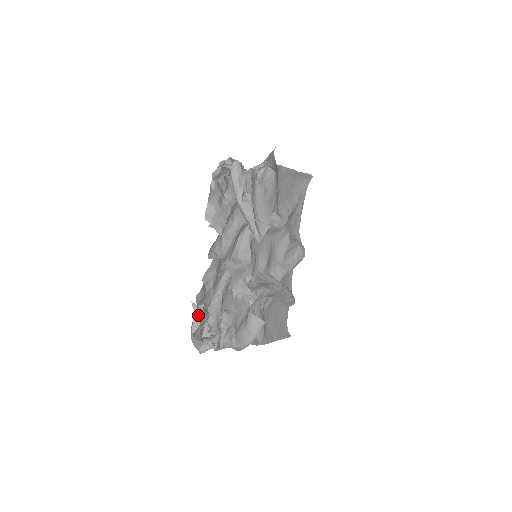
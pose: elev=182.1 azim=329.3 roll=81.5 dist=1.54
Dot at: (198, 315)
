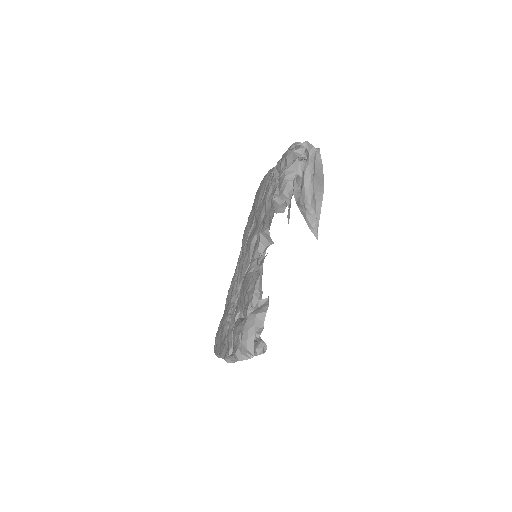
Dot at: (266, 310)
